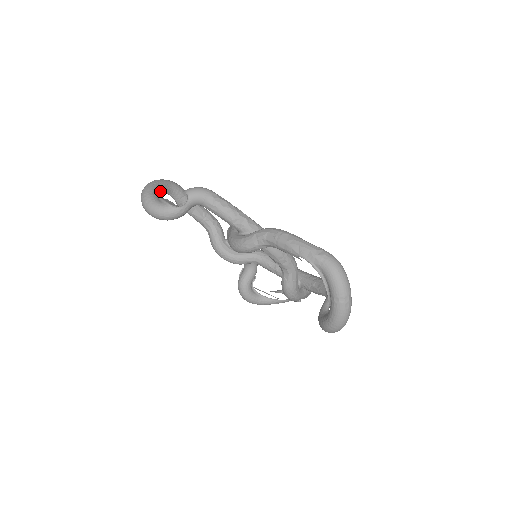
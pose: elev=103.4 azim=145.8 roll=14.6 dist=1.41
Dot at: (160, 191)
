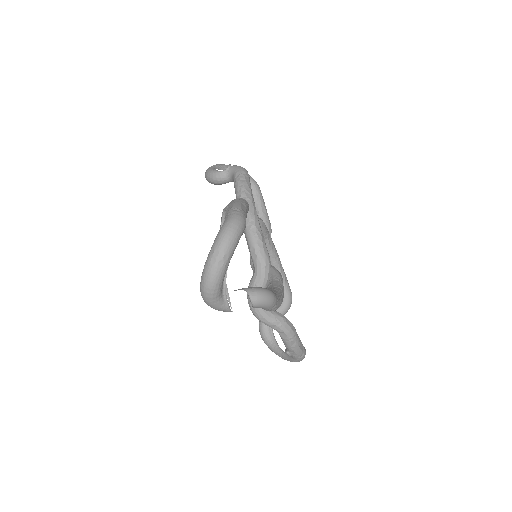
Dot at: occluded
